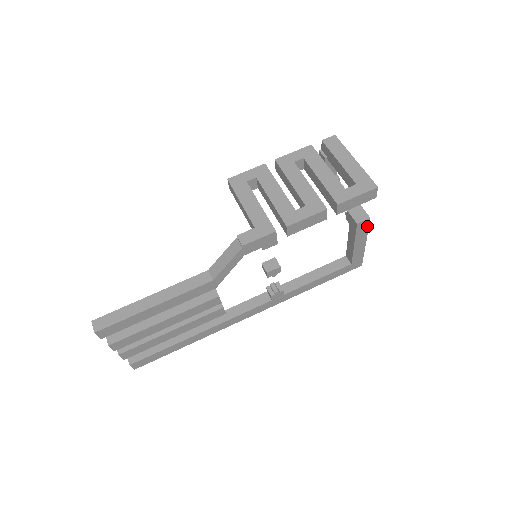
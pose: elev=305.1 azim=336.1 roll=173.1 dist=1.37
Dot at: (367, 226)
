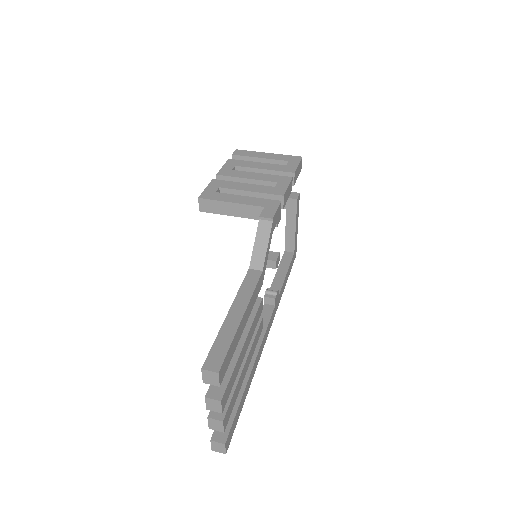
Dot at: occluded
